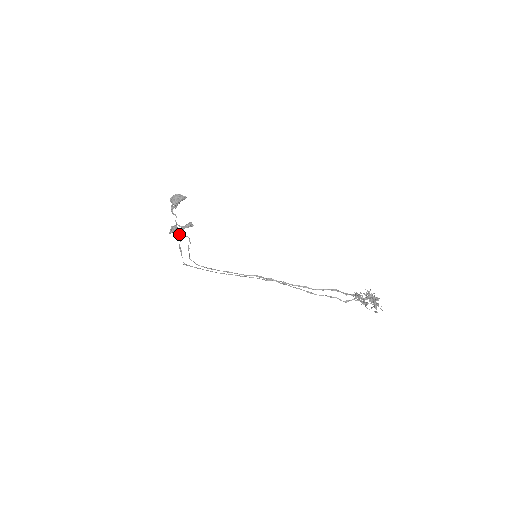
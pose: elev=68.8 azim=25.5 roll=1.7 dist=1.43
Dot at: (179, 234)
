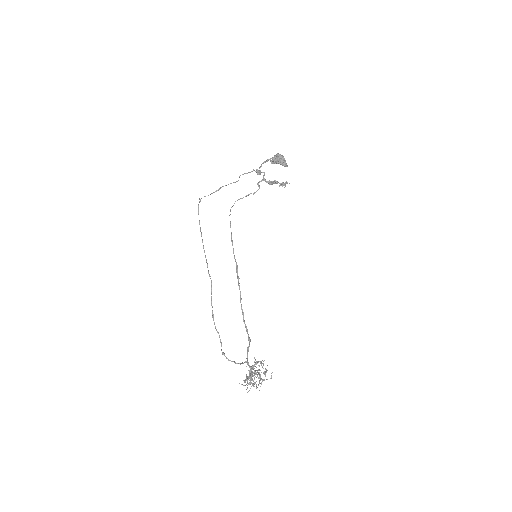
Dot at: occluded
